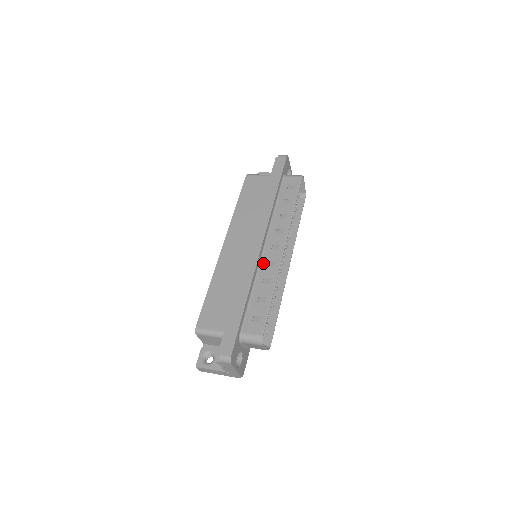
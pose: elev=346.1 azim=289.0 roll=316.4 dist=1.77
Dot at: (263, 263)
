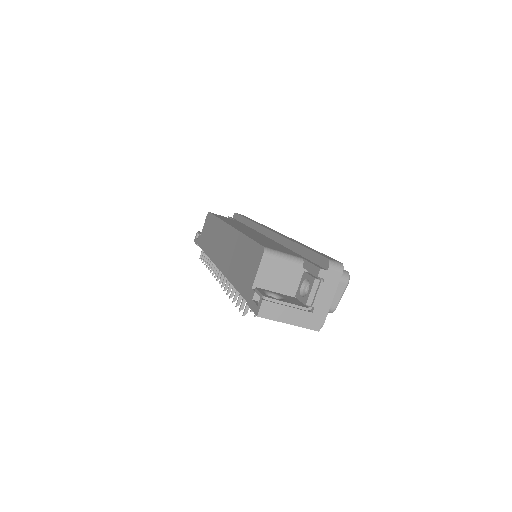
Dot at: occluded
